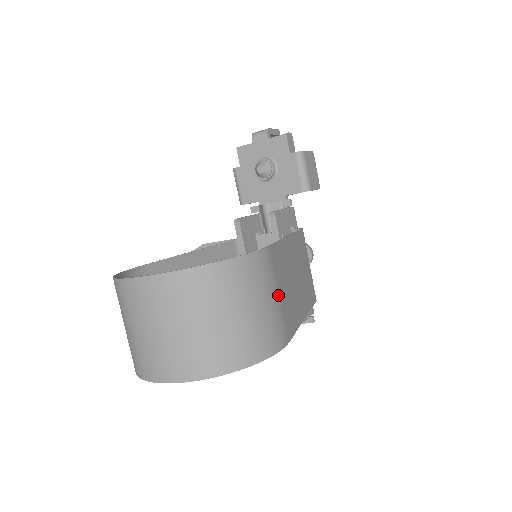
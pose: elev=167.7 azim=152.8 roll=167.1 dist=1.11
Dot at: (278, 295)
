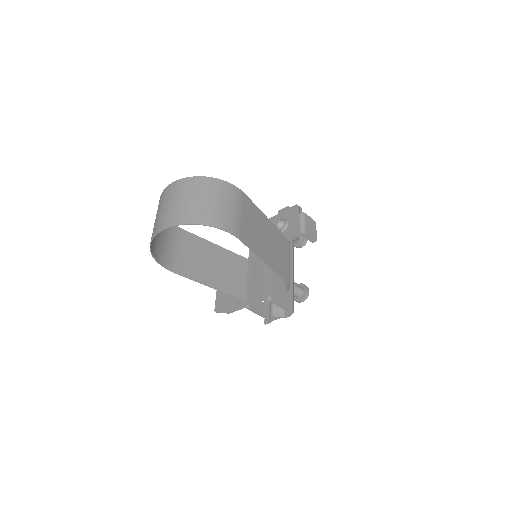
Dot at: (241, 214)
